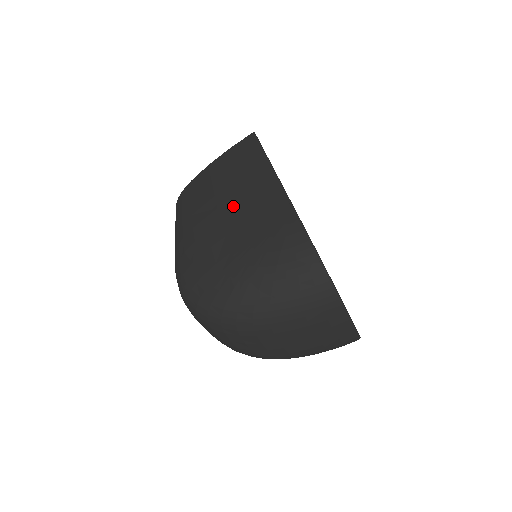
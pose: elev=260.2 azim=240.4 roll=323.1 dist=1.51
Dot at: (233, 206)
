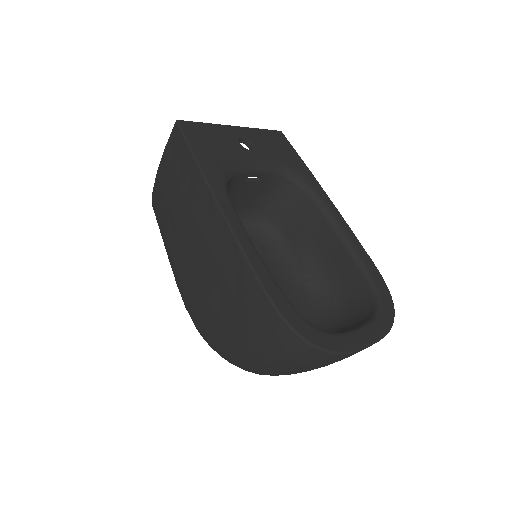
Dot at: (198, 255)
